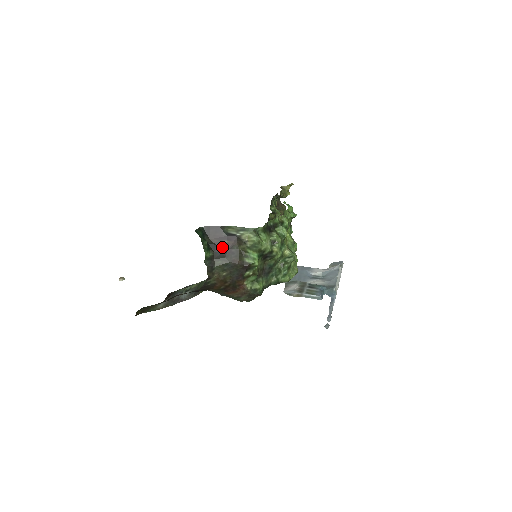
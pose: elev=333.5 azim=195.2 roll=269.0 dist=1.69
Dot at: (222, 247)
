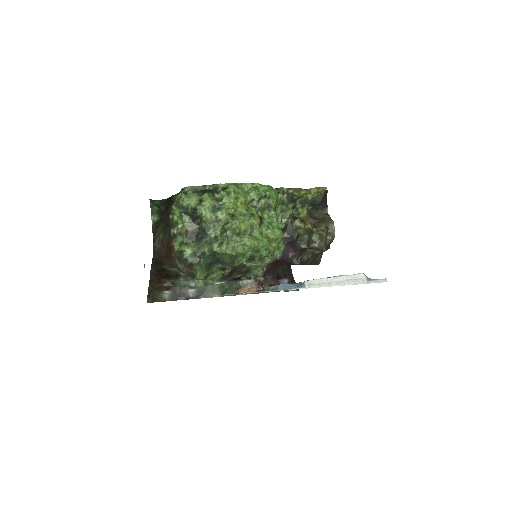
Dot at: (166, 211)
